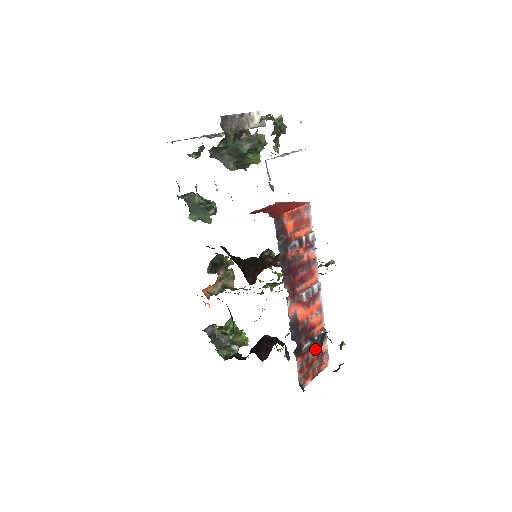
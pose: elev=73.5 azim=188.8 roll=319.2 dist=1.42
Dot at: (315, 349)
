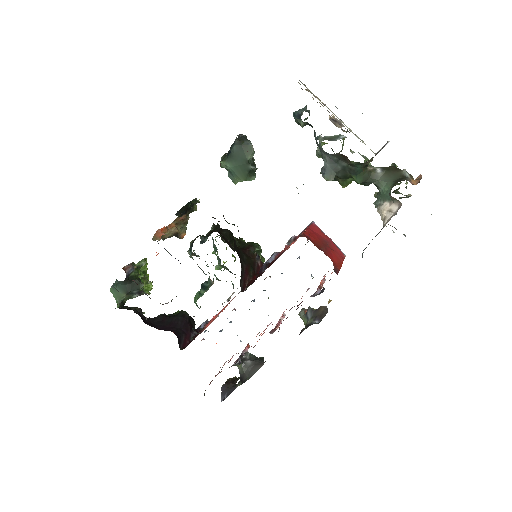
Dot at: (237, 366)
